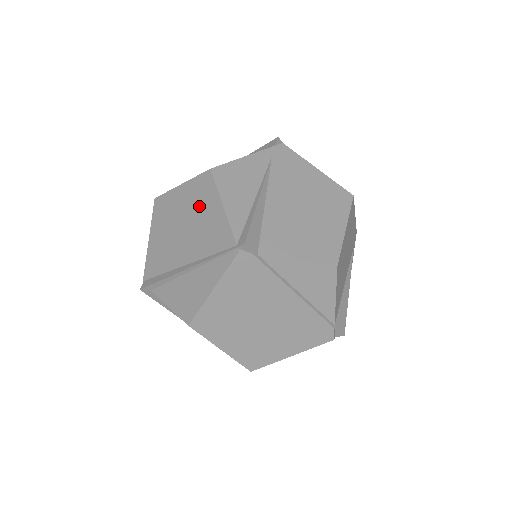
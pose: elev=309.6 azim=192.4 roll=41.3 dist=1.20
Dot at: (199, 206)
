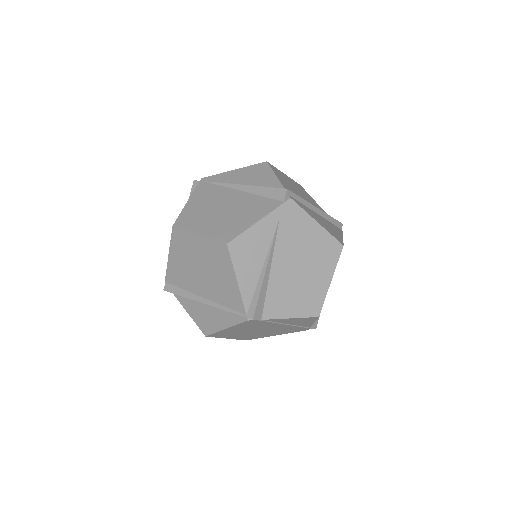
Dot at: (216, 265)
